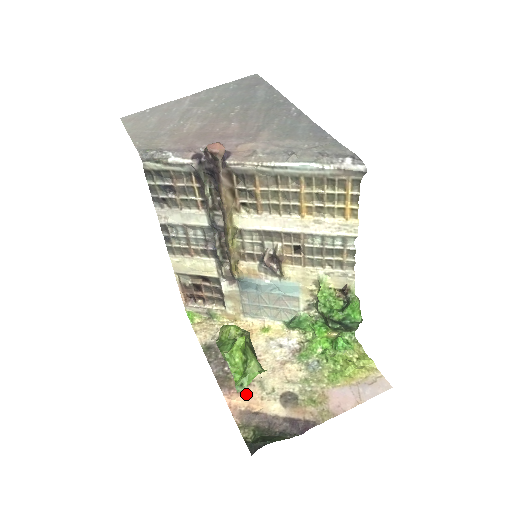
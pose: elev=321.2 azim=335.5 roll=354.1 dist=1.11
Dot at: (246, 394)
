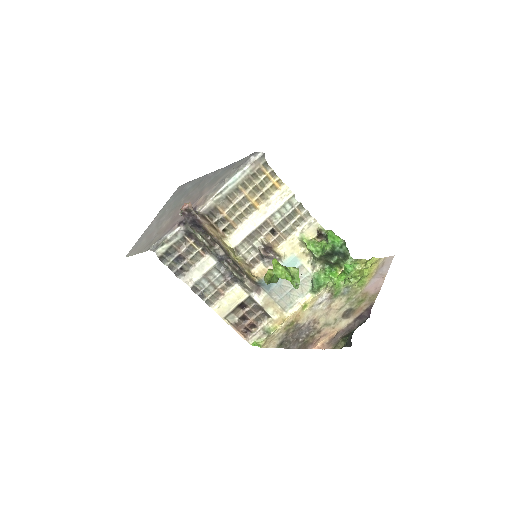
Dot at: (323, 336)
